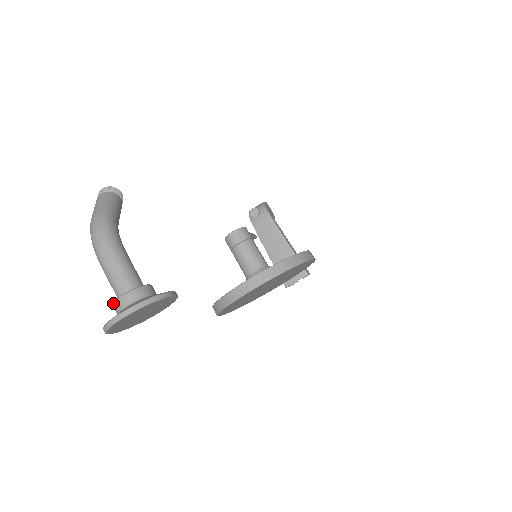
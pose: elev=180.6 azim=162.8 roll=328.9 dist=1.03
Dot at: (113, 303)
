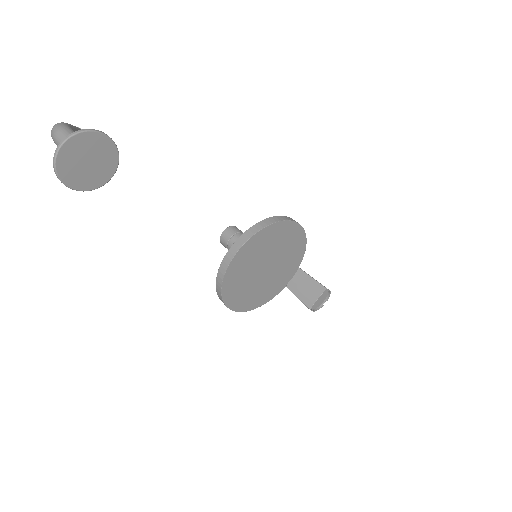
Dot at: occluded
